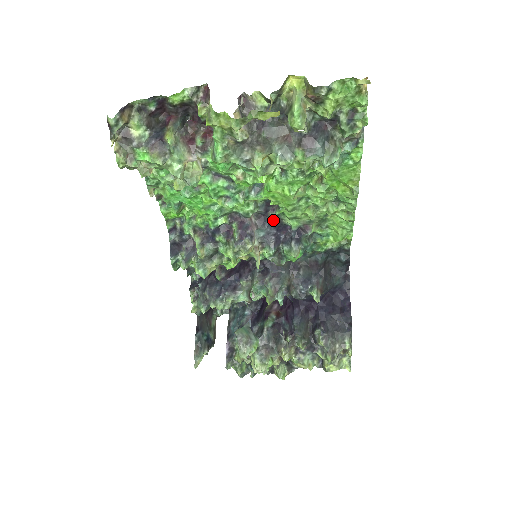
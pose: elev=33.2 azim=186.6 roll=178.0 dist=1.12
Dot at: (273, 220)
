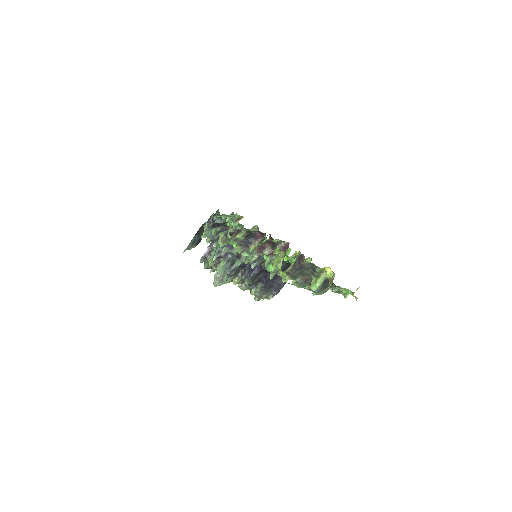
Dot at: occluded
